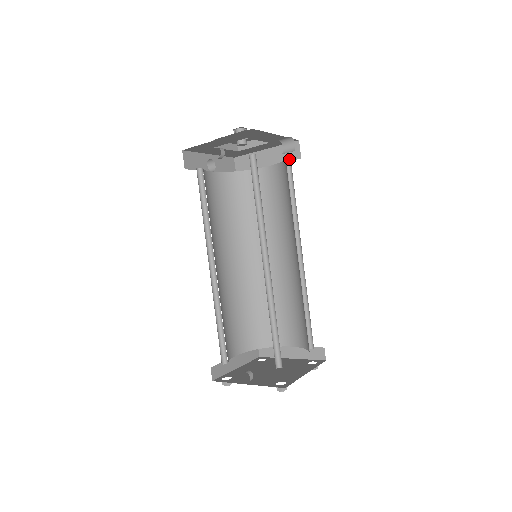
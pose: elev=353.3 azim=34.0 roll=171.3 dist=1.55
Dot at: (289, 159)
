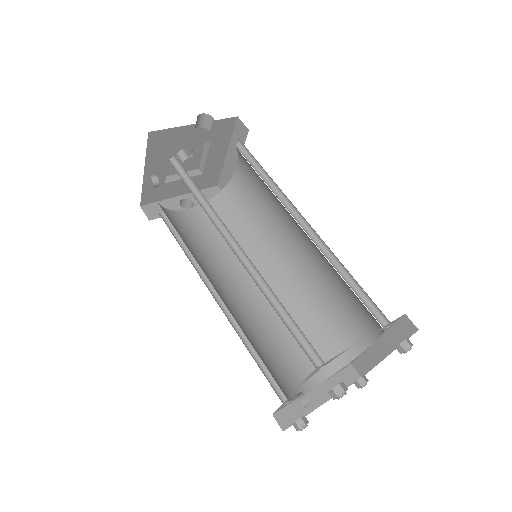
Dot at: (243, 141)
